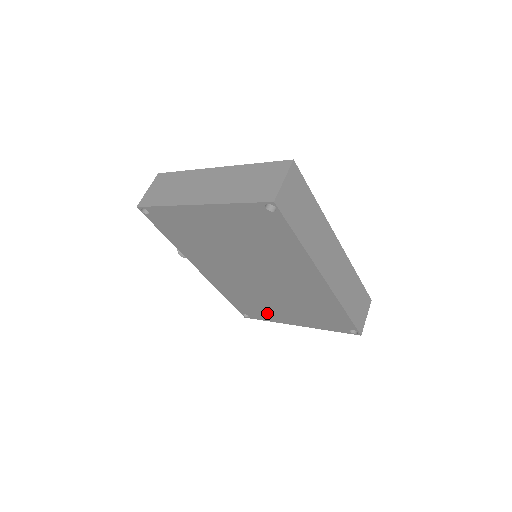
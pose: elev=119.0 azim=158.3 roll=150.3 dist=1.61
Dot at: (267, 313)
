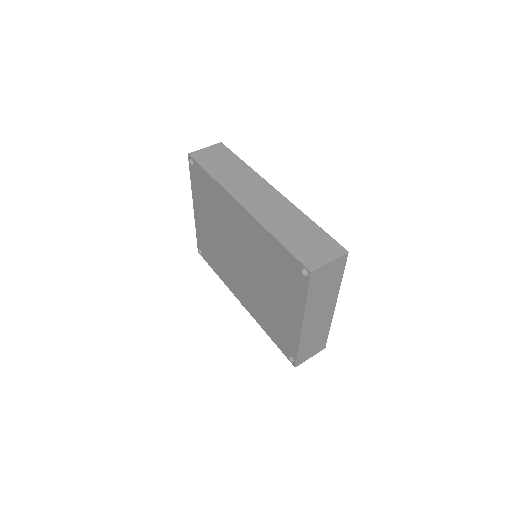
Dot at: (286, 329)
